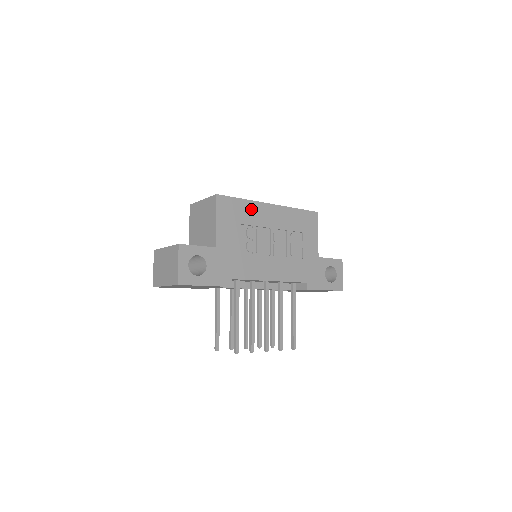
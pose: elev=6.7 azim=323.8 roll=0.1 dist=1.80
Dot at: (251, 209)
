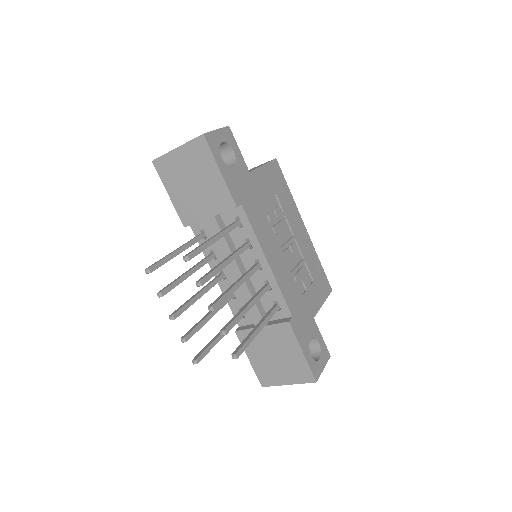
Dot at: (290, 203)
